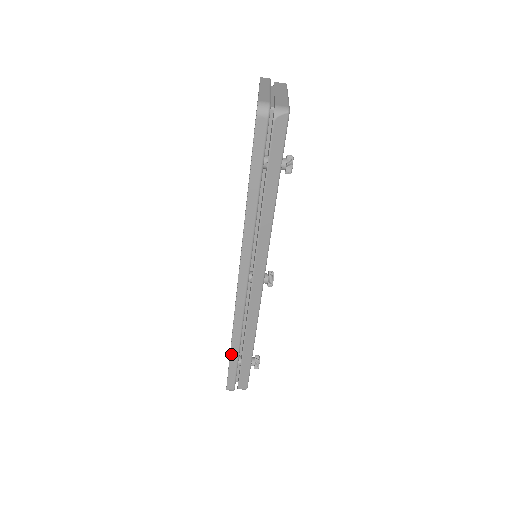
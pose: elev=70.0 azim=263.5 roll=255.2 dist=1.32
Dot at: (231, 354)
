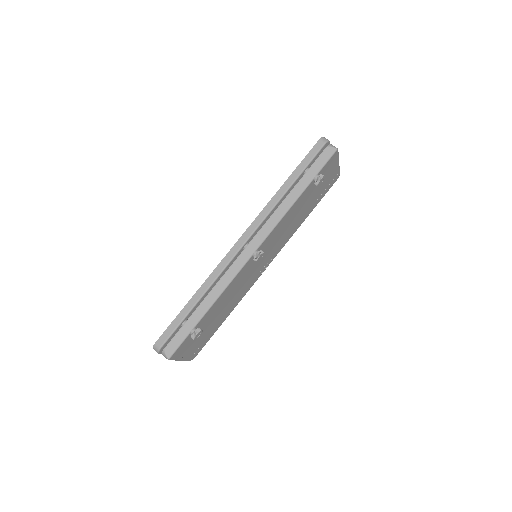
Dot at: (187, 305)
